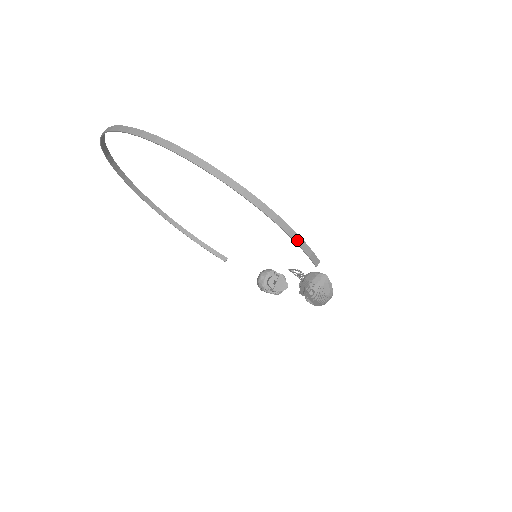
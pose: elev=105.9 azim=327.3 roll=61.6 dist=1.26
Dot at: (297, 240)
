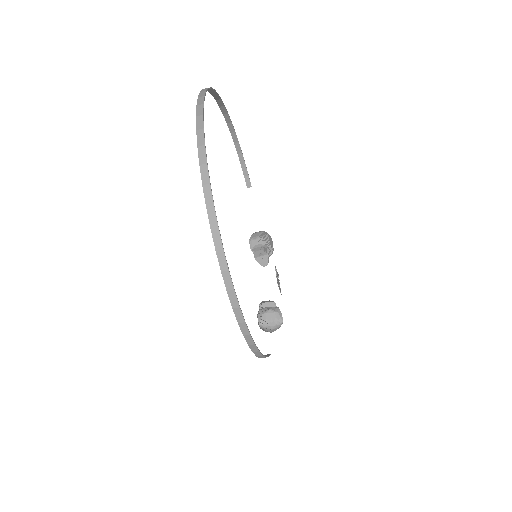
Dot at: (261, 357)
